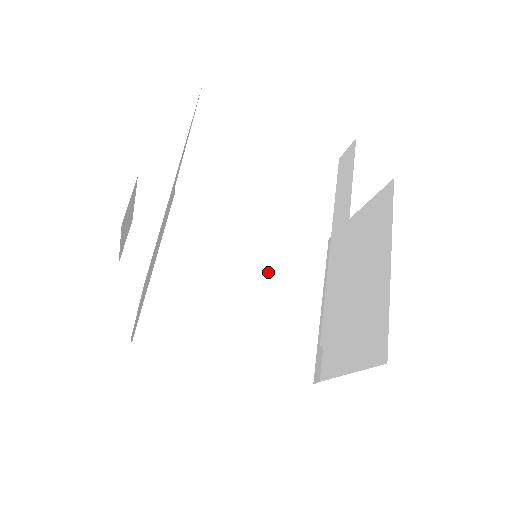
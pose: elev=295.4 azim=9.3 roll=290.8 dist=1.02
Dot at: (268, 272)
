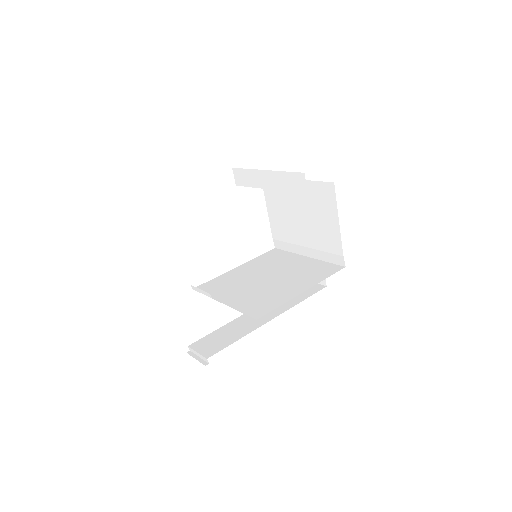
Dot at: (270, 269)
